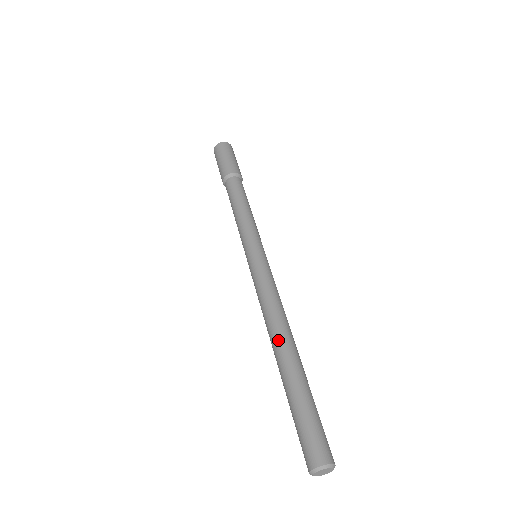
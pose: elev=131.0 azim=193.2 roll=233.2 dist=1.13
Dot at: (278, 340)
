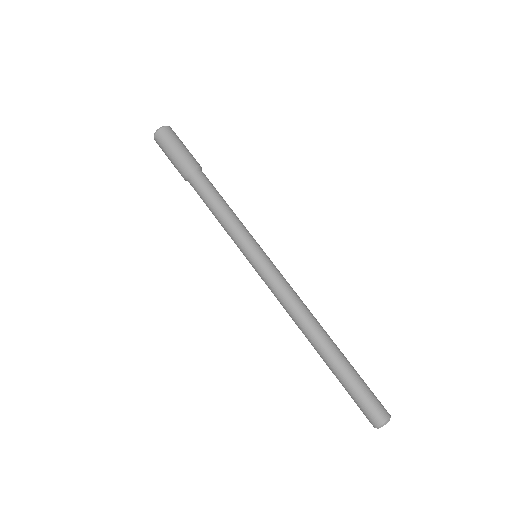
Dot at: (309, 340)
